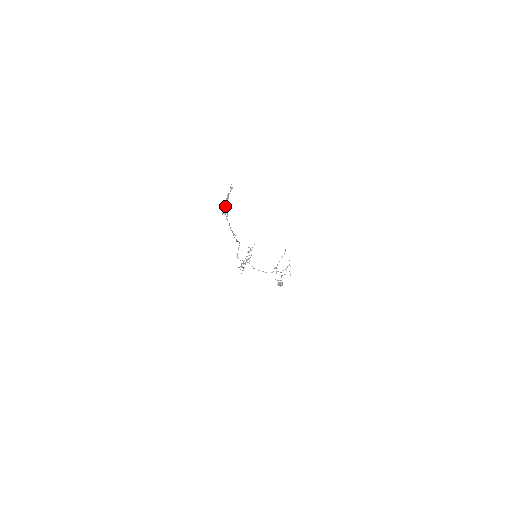
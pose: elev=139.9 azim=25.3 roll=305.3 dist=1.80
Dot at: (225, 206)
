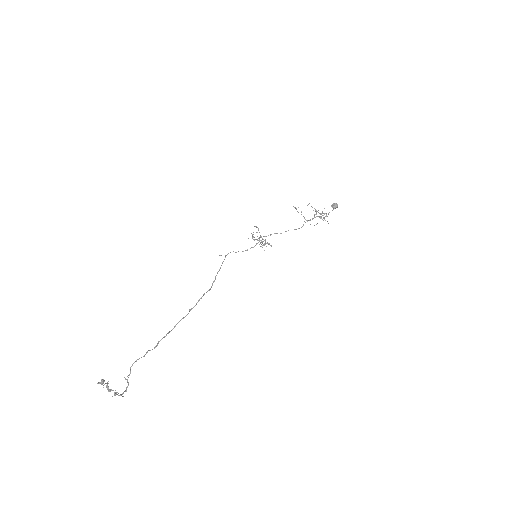
Dot at: (116, 393)
